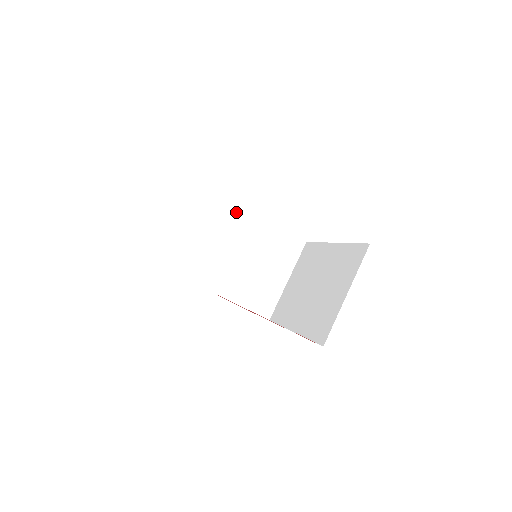
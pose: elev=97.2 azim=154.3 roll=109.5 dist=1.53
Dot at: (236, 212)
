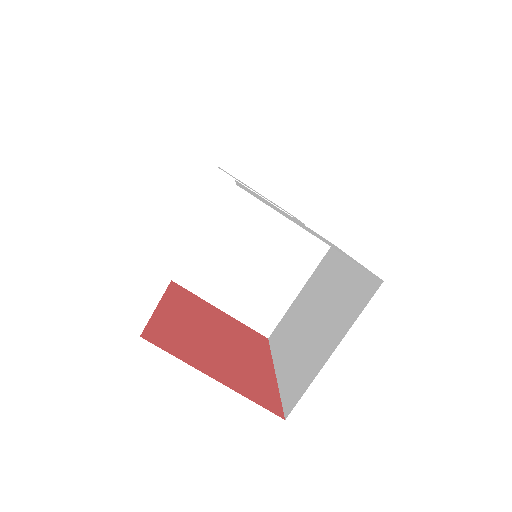
Dot at: (236, 195)
